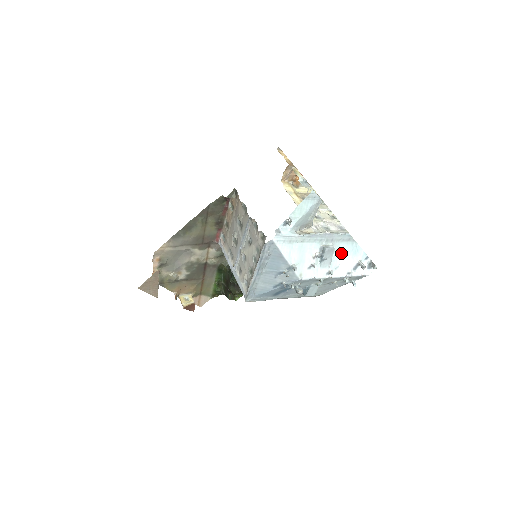
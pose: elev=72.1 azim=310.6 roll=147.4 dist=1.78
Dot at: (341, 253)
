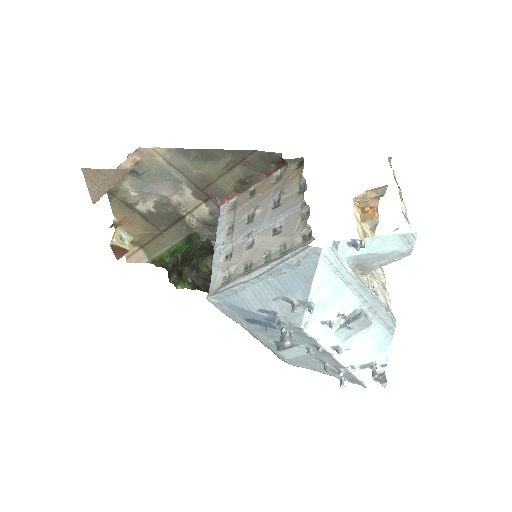
Dot at: (368, 336)
